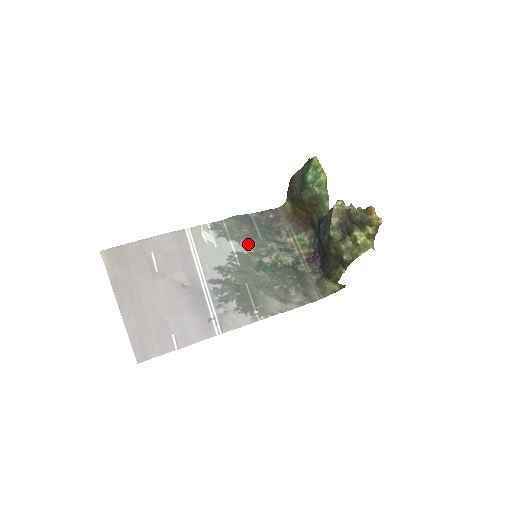
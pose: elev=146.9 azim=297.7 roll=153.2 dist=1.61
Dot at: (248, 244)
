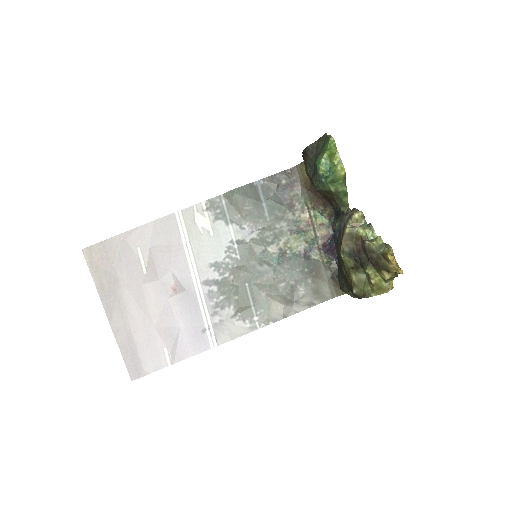
Dot at: (251, 227)
